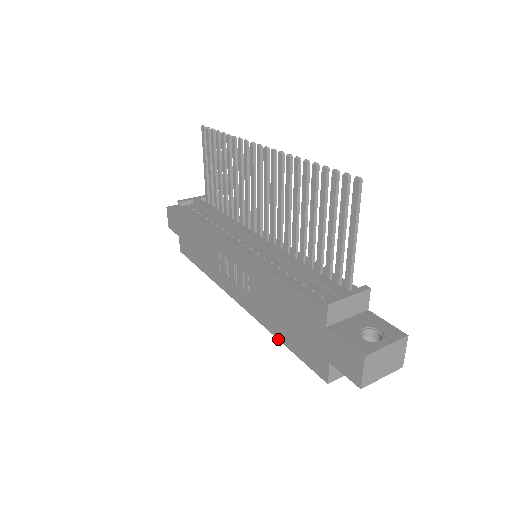
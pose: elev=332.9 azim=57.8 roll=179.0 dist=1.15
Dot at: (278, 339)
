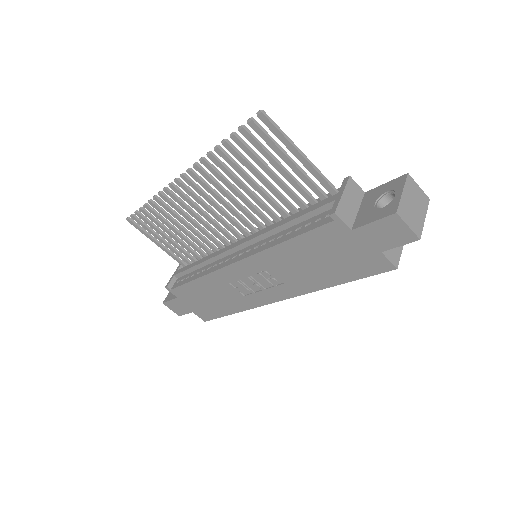
Dot at: (332, 286)
